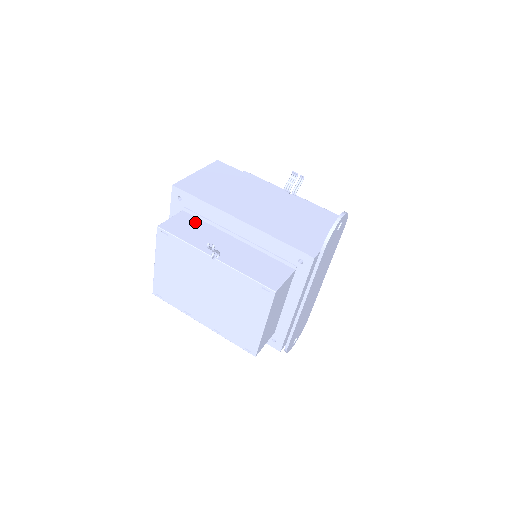
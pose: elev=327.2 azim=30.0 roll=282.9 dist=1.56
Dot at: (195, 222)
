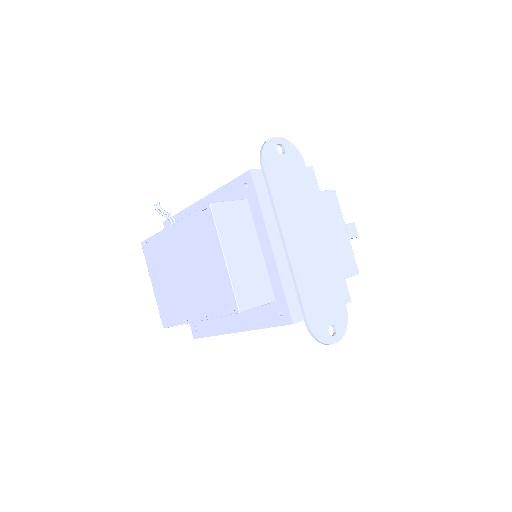
Dot at: occluded
